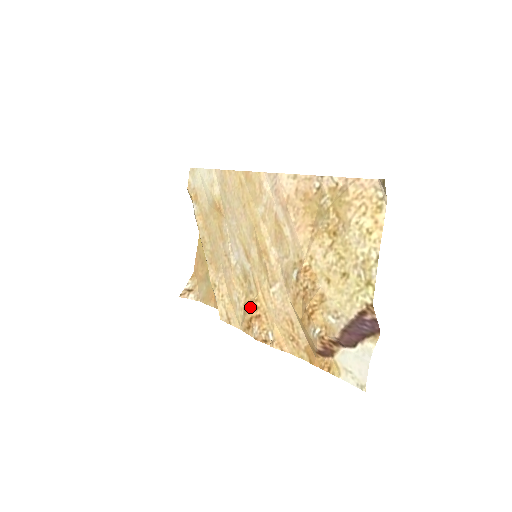
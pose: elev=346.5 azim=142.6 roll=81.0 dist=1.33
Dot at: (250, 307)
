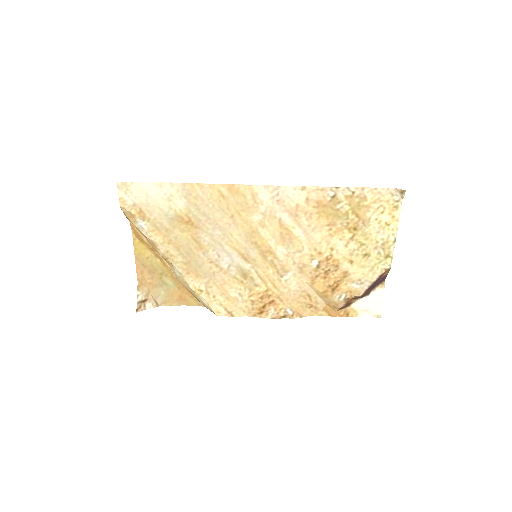
Dot at: (262, 298)
